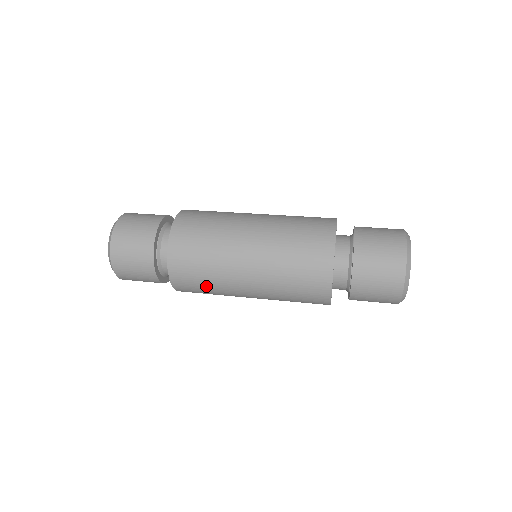
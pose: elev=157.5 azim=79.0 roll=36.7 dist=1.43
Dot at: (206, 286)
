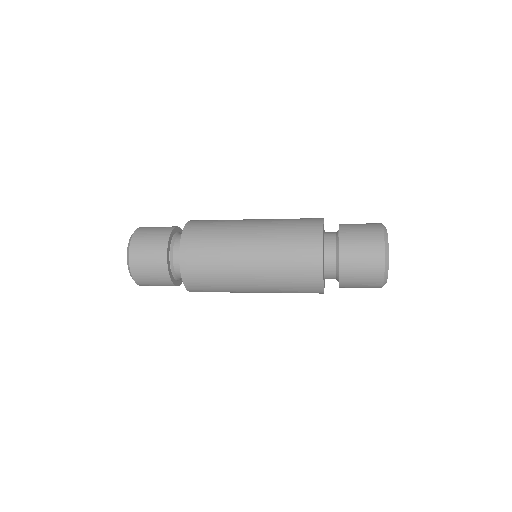
Dot at: (211, 264)
